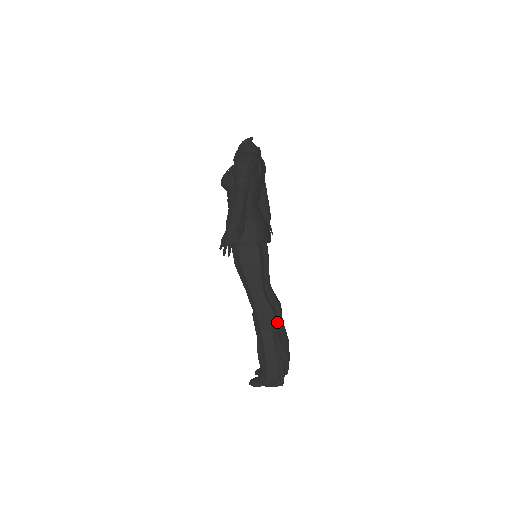
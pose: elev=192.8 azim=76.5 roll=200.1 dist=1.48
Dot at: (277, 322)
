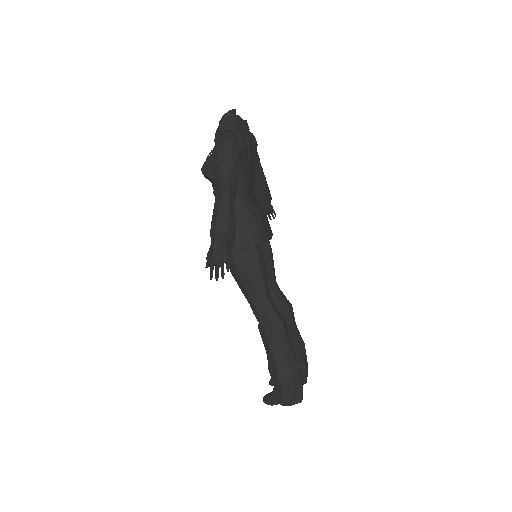
Dot at: (288, 333)
